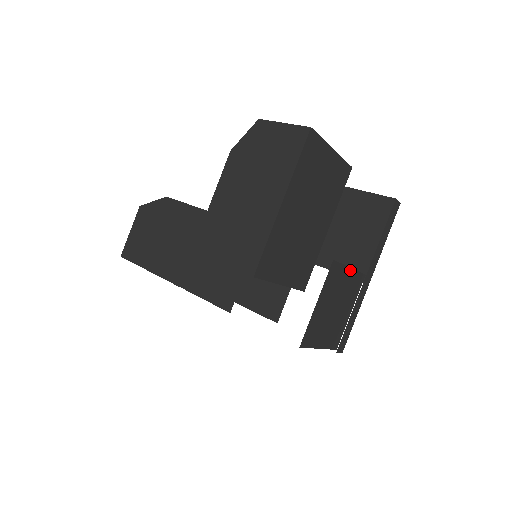
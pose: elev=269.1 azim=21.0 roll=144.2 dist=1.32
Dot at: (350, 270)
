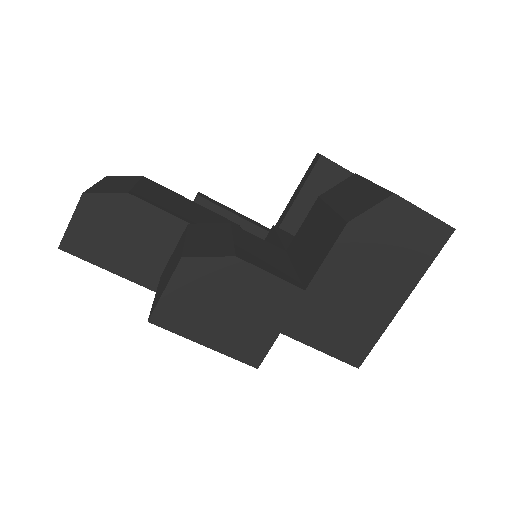
Dot at: occluded
